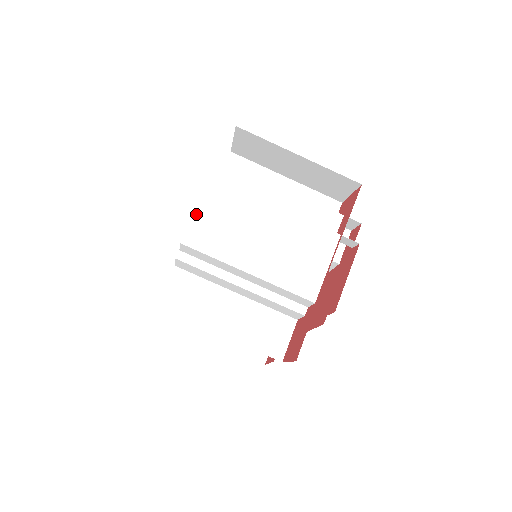
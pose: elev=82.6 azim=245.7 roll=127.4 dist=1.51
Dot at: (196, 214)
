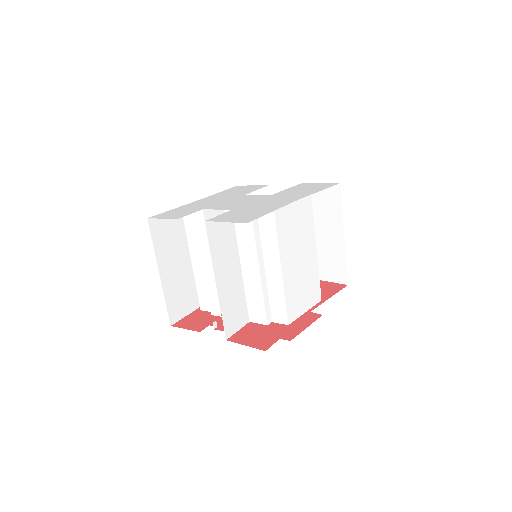
Dot at: (291, 203)
